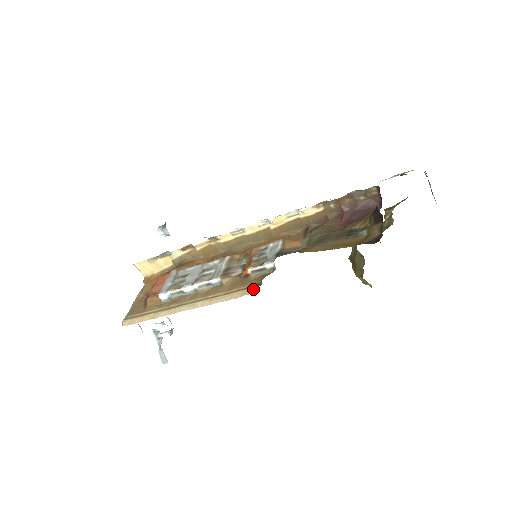
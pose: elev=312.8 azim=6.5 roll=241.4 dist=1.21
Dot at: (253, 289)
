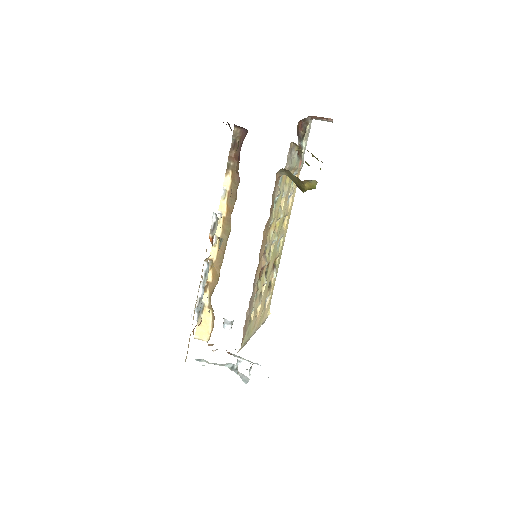
Dot at: occluded
